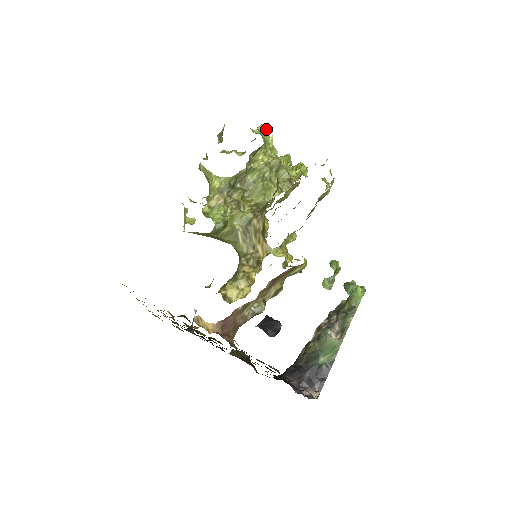
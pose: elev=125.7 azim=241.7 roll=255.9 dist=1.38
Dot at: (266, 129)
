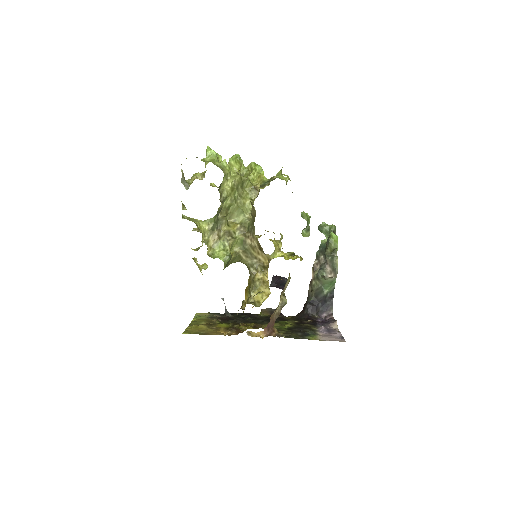
Dot at: (215, 152)
